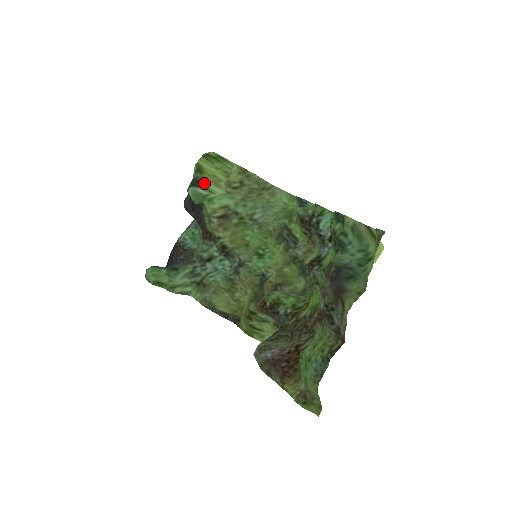
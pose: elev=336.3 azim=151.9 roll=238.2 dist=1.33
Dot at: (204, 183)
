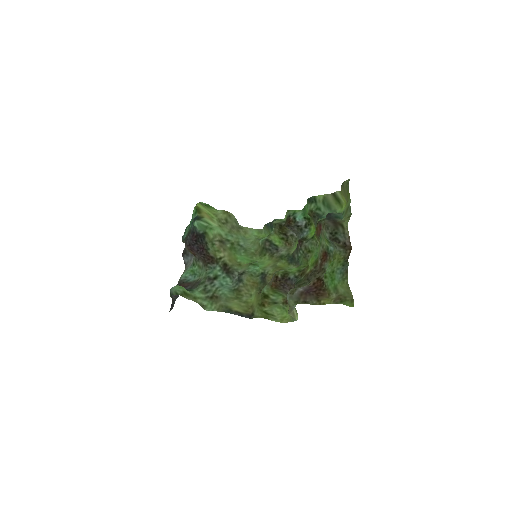
Dot at: (204, 218)
